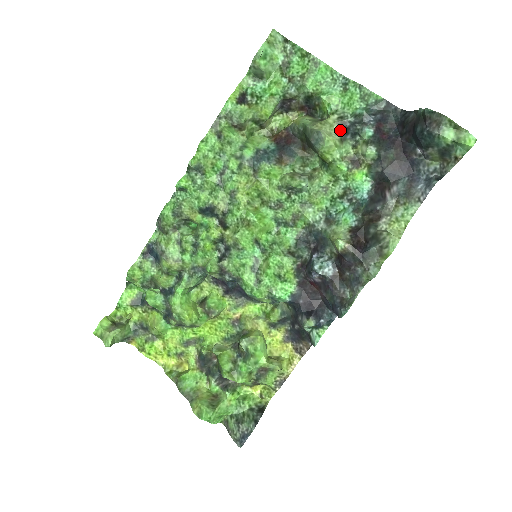
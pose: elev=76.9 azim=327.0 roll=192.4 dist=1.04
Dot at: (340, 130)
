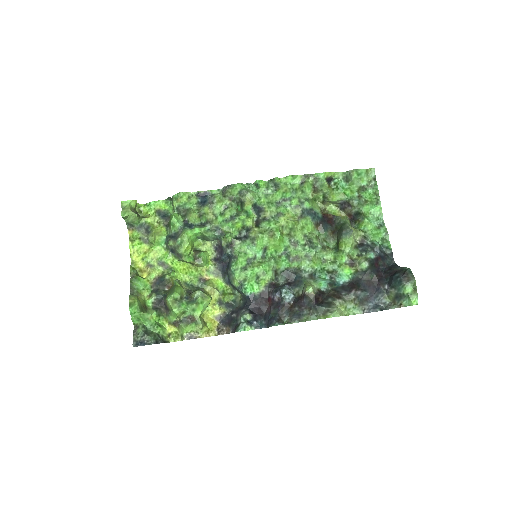
Dot at: (359, 242)
